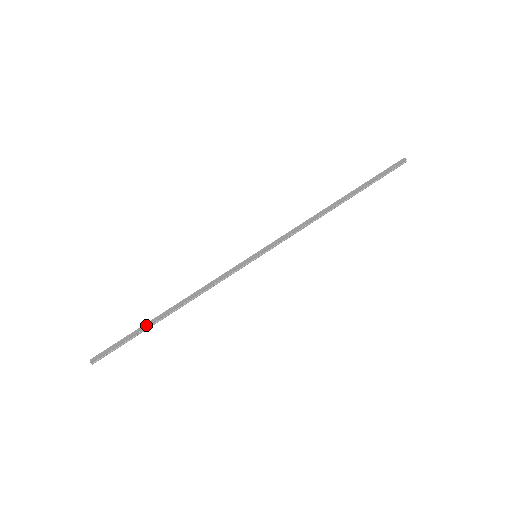
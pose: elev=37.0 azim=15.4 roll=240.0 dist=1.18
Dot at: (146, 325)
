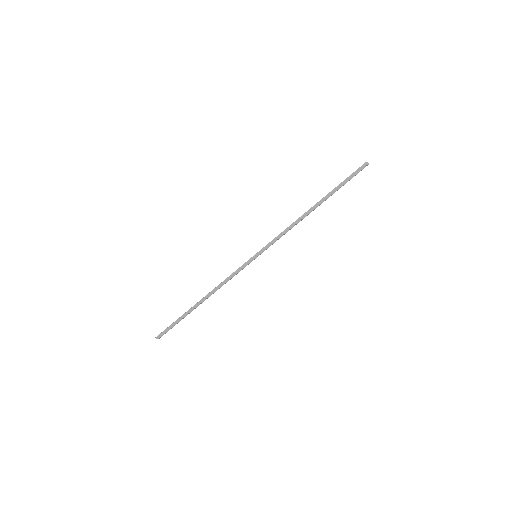
Dot at: (187, 312)
